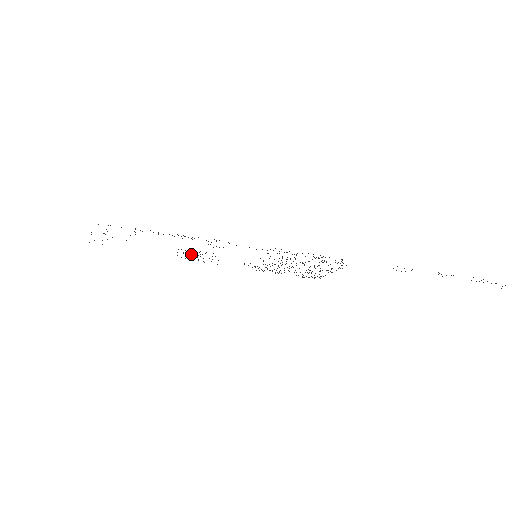
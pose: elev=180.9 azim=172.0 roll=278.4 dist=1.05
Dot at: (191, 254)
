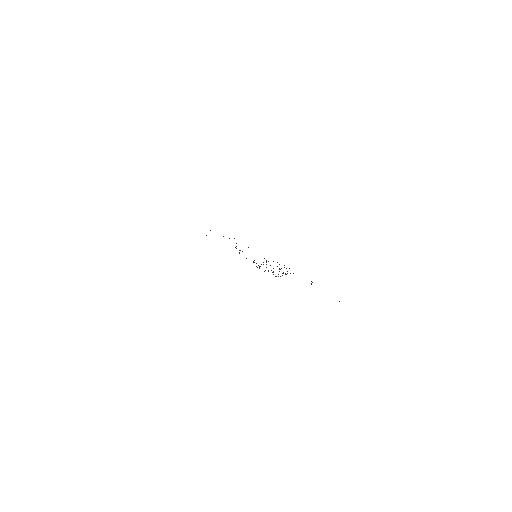
Dot at: occluded
